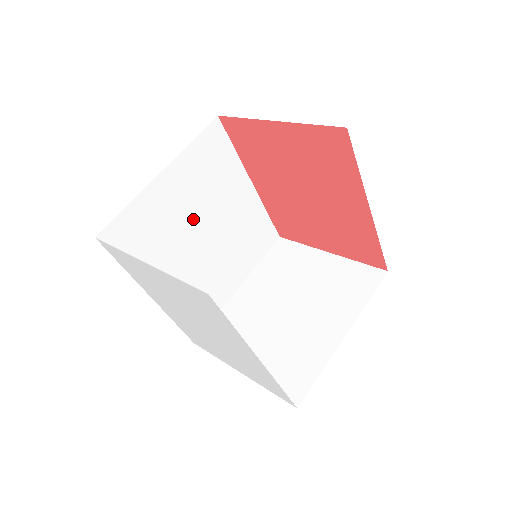
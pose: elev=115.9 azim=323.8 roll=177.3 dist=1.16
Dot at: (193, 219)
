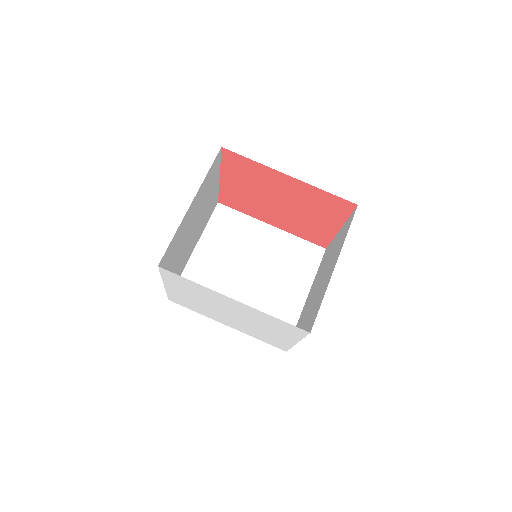
Dot at: (233, 266)
